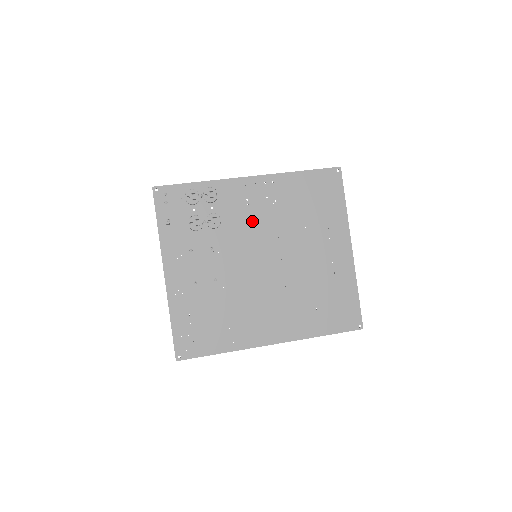
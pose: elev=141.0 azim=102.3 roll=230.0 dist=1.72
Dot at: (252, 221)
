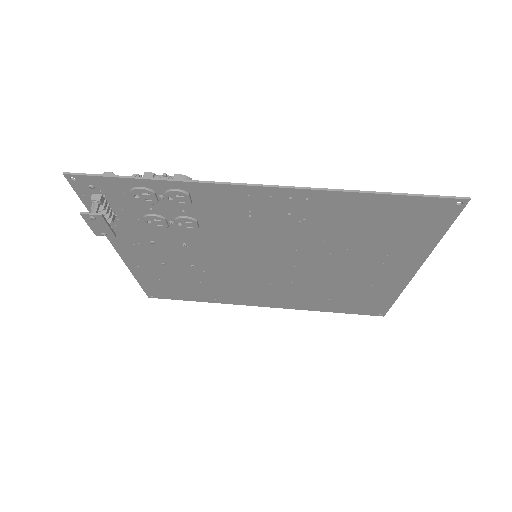
Dot at: (255, 232)
